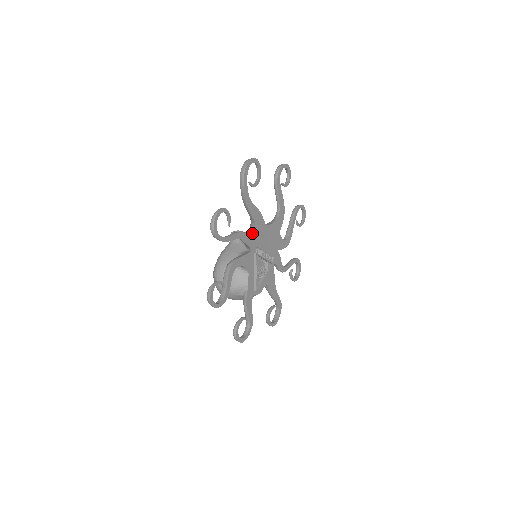
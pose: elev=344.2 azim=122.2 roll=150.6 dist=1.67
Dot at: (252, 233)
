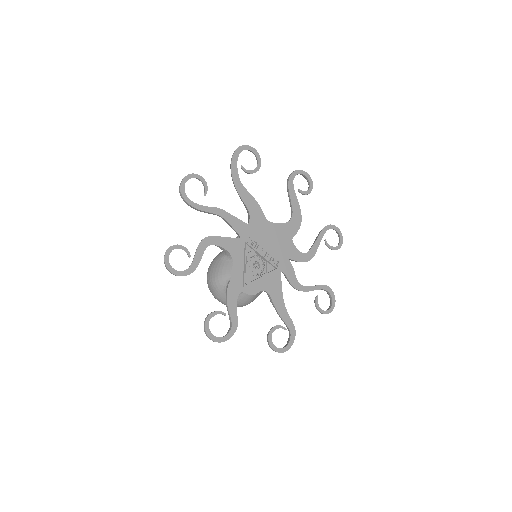
Dot at: occluded
